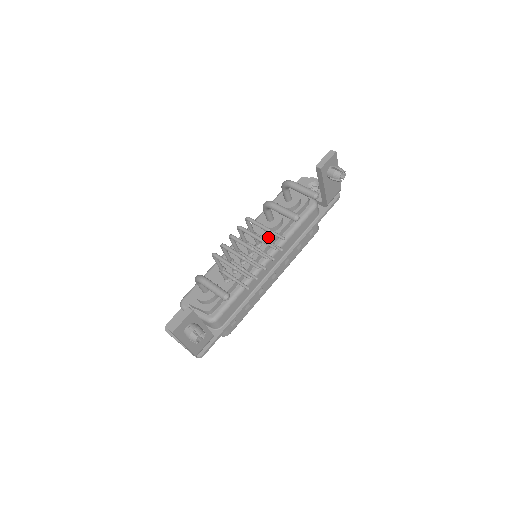
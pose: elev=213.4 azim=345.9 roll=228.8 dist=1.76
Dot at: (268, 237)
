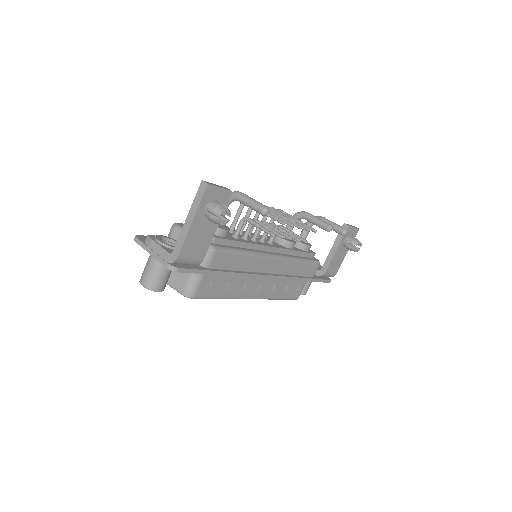
Dot at: (279, 245)
